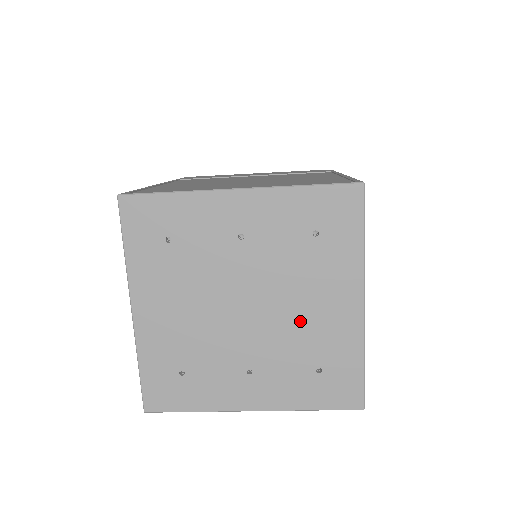
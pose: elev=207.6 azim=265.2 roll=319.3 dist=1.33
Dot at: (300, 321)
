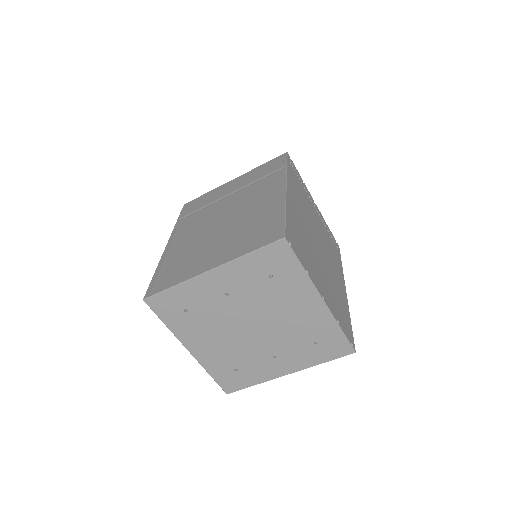
Dot at: (289, 323)
